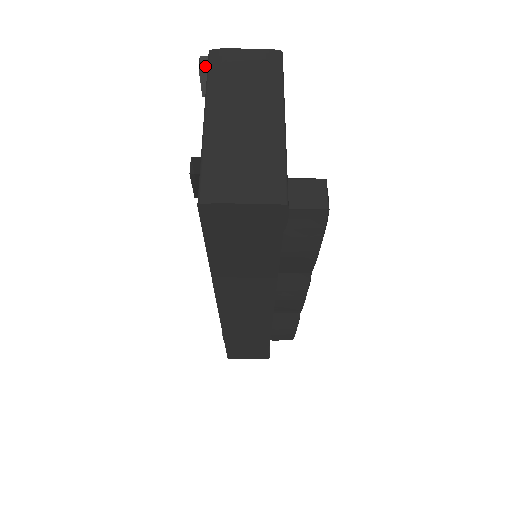
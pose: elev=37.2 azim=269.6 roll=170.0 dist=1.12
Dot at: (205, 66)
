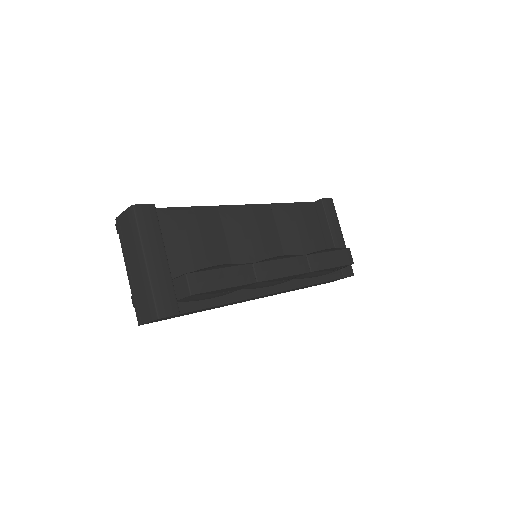
Dot at: (118, 231)
